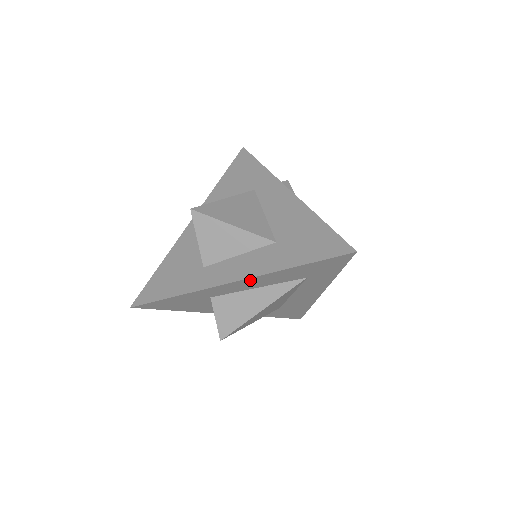
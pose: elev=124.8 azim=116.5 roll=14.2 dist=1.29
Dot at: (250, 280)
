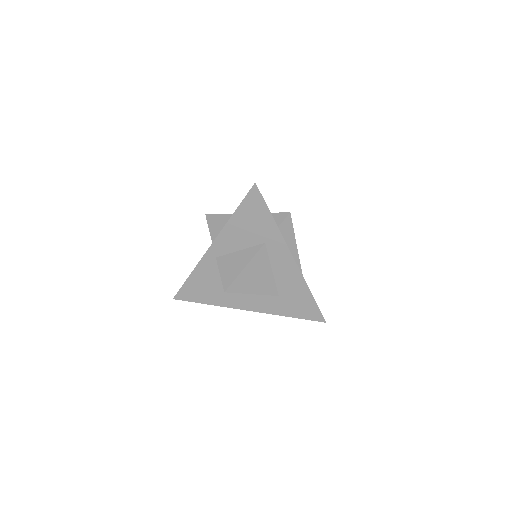
Dot at: (259, 309)
